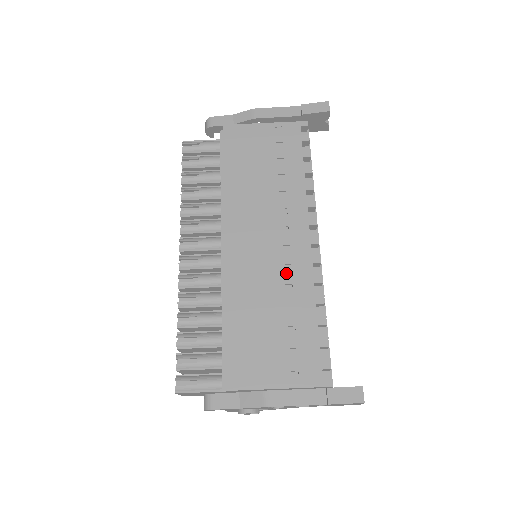
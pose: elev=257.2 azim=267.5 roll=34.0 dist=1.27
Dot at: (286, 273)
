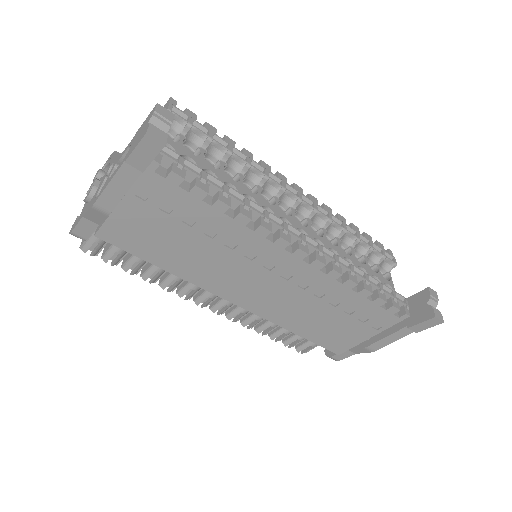
Dot at: (305, 289)
